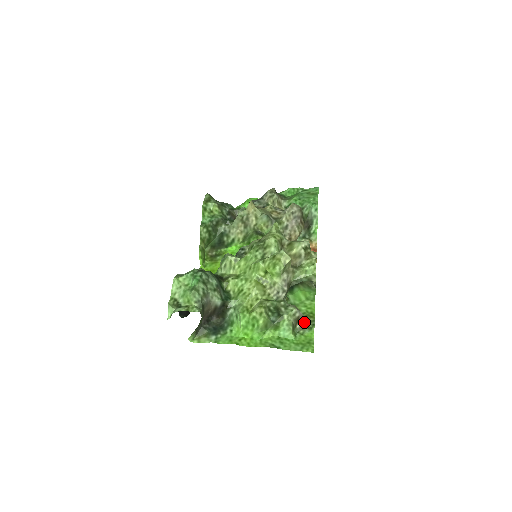
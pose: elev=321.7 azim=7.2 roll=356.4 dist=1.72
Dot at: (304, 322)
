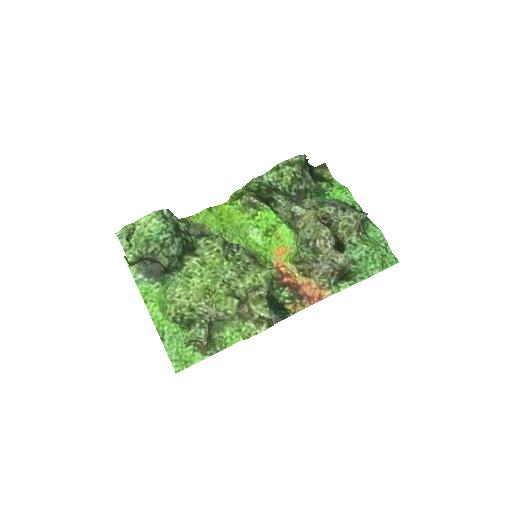
Dot at: (203, 348)
